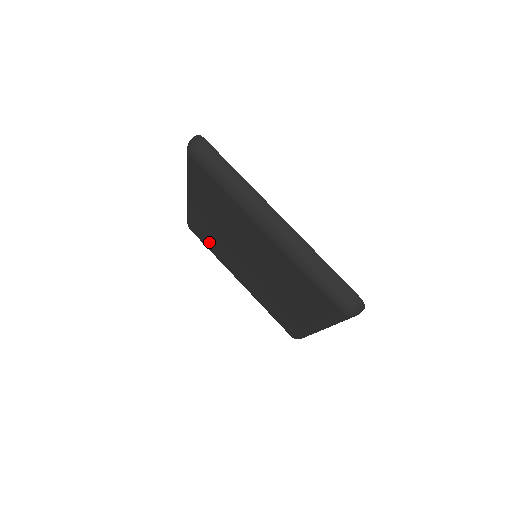
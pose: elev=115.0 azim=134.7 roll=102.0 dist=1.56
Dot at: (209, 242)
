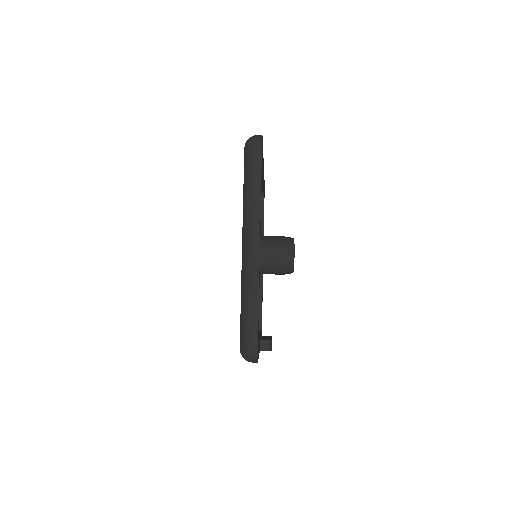
Dot at: occluded
